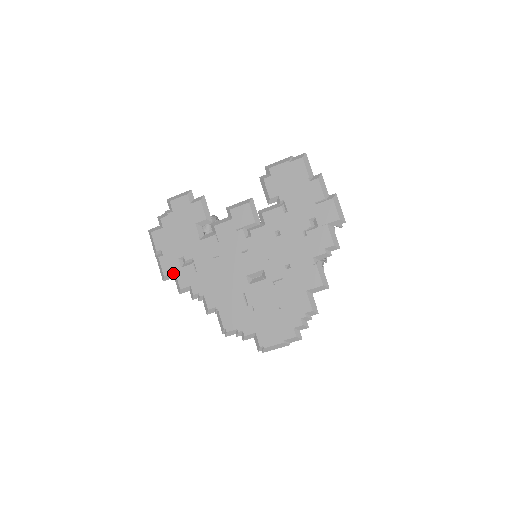
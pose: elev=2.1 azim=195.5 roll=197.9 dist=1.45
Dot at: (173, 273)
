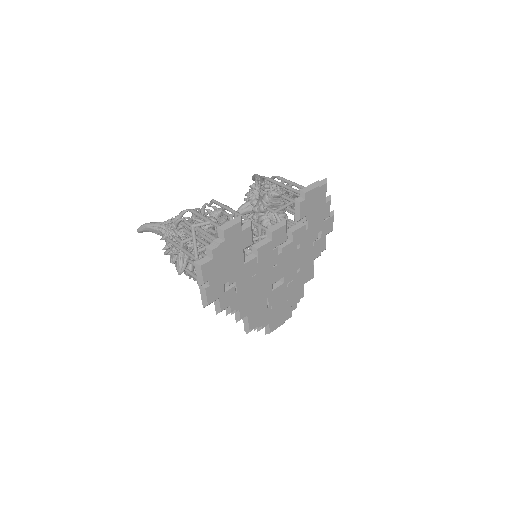
Dot at: (217, 299)
